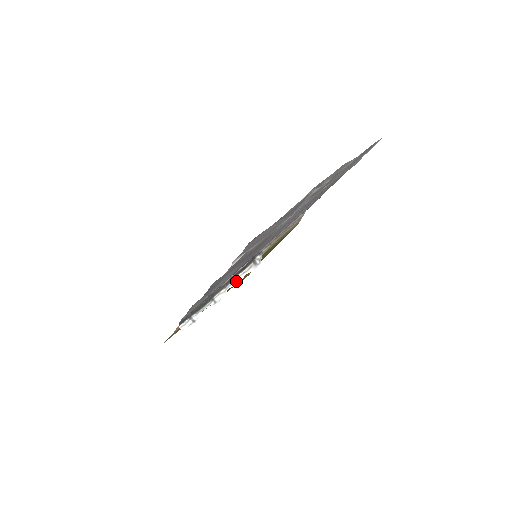
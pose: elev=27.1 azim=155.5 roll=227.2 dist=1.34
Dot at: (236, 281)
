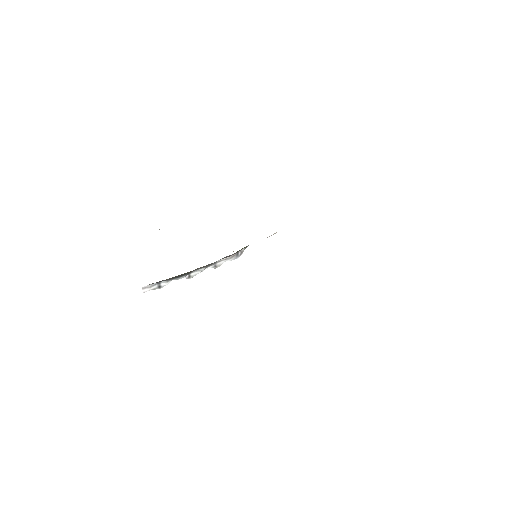
Dot at: (216, 264)
